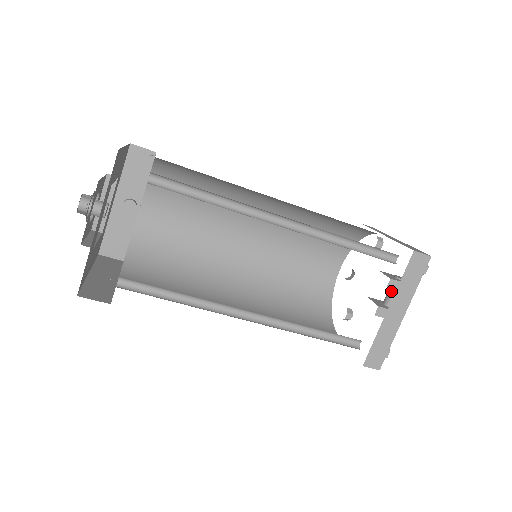
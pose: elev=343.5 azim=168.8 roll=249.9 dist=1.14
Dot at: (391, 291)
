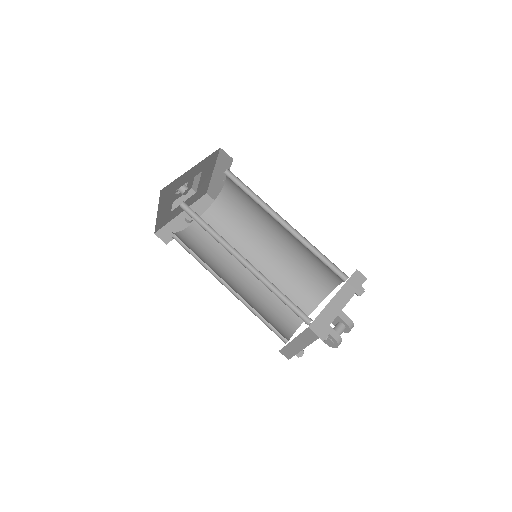
Dot at: (337, 324)
